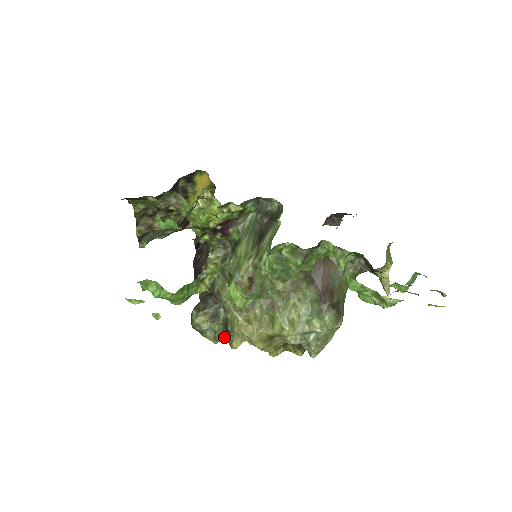
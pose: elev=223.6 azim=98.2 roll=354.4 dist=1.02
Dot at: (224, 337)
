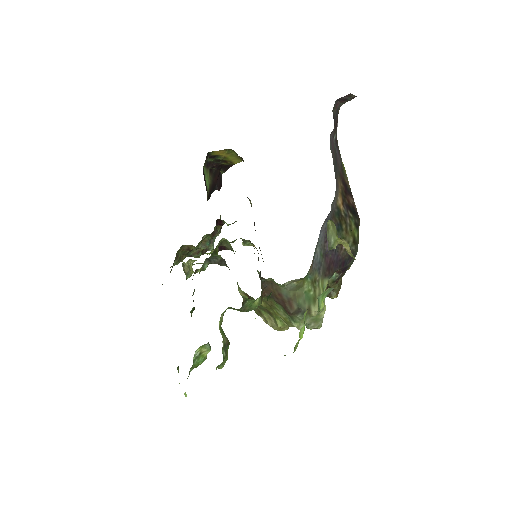
Dot at: occluded
